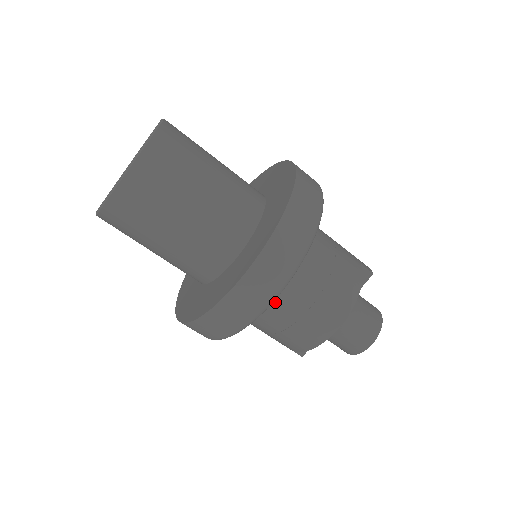
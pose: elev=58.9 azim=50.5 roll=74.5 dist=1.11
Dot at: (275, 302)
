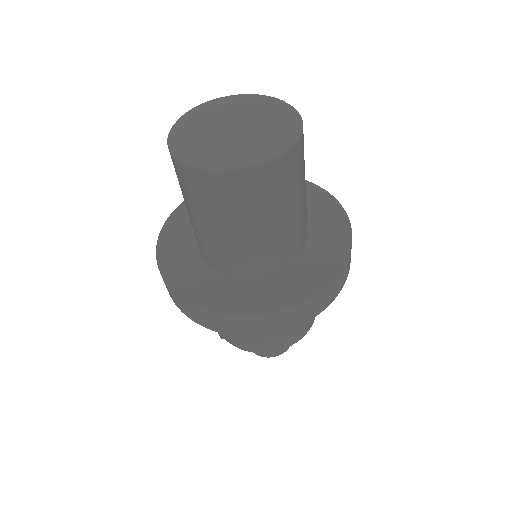
Dot at: occluded
